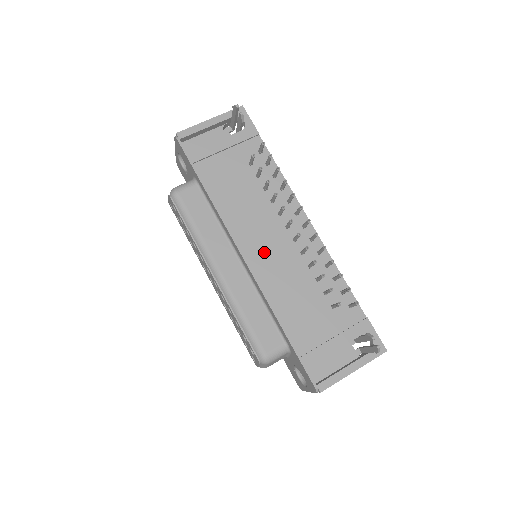
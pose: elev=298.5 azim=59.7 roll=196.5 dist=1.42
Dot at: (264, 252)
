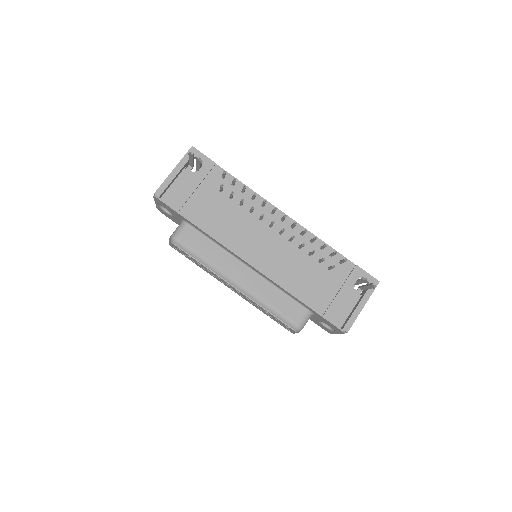
Dot at: (263, 253)
